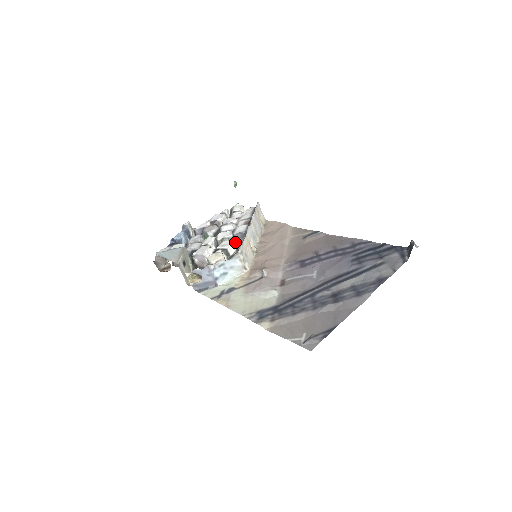
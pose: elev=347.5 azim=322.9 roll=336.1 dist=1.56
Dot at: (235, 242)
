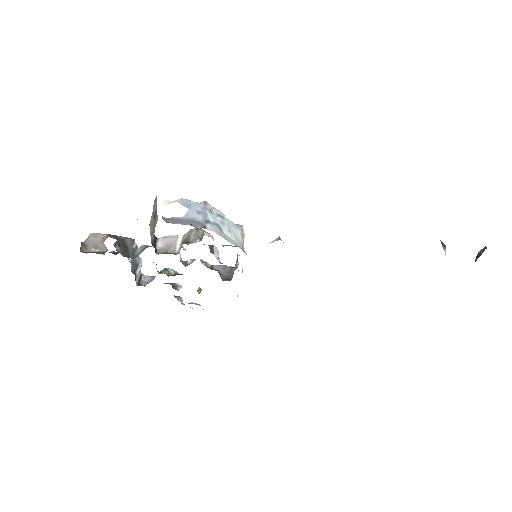
Dot at: (218, 259)
